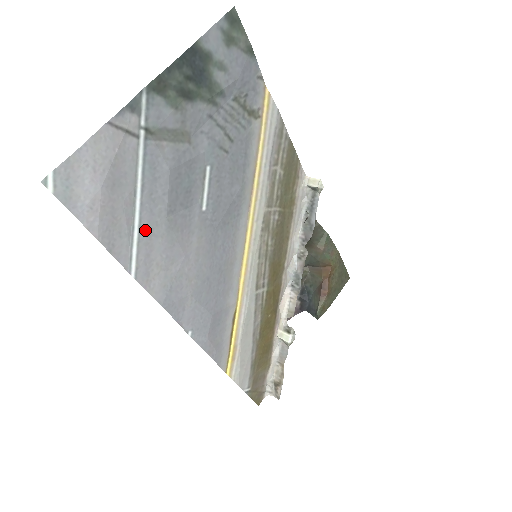
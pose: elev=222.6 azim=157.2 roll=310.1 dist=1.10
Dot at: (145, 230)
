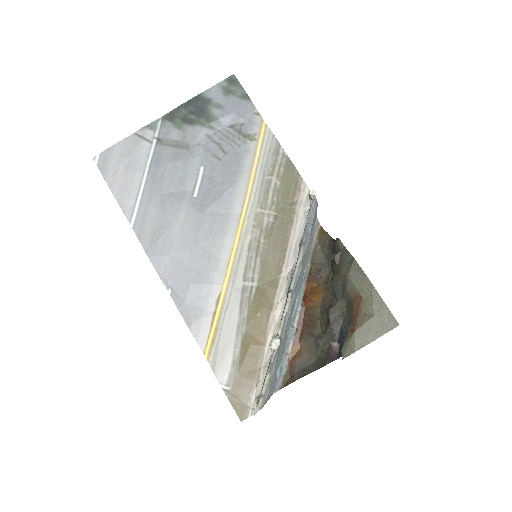
Dot at: (146, 198)
